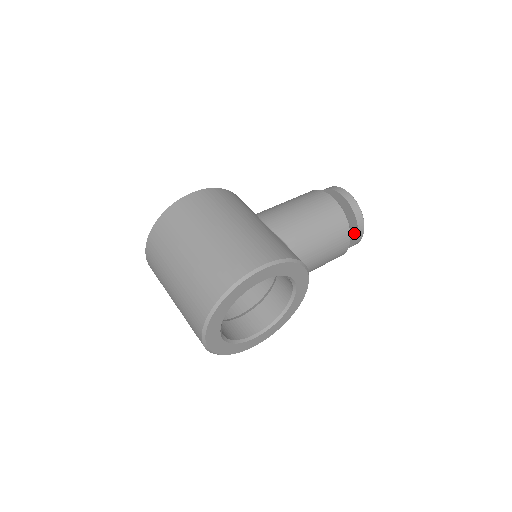
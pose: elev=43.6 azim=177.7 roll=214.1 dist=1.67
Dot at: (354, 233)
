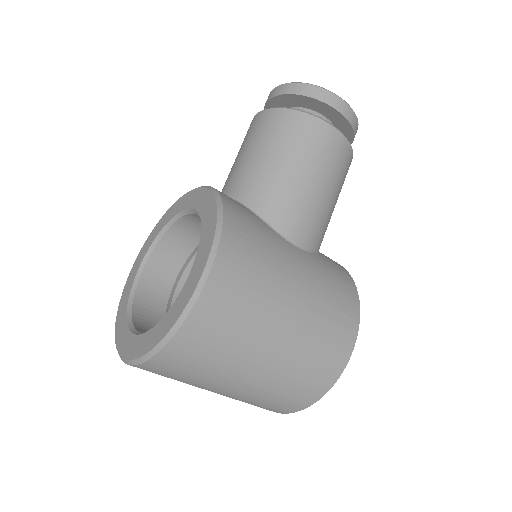
Dot at: occluded
